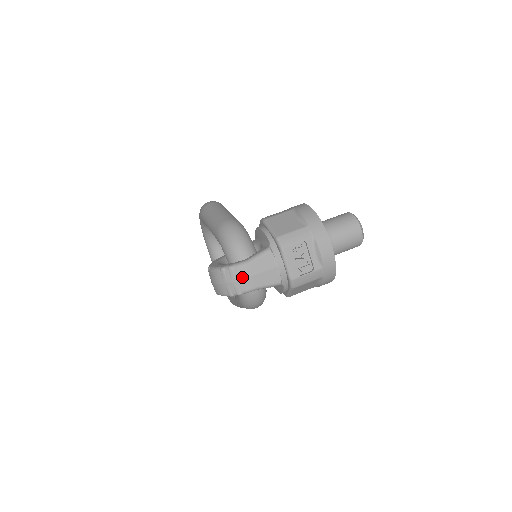
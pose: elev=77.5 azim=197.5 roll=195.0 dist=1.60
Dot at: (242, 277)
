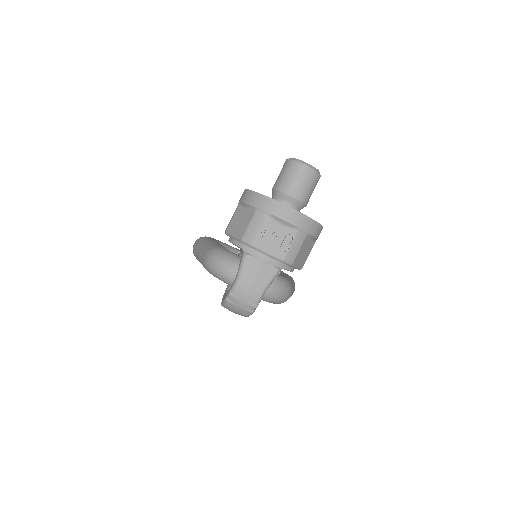
Dot at: (244, 294)
